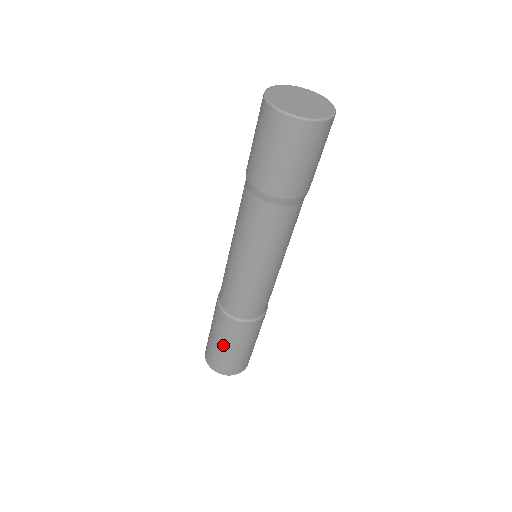
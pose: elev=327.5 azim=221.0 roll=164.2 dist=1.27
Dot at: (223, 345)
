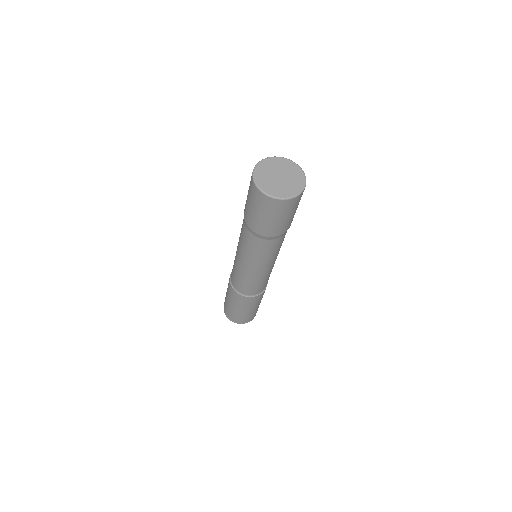
Dot at: (253, 309)
